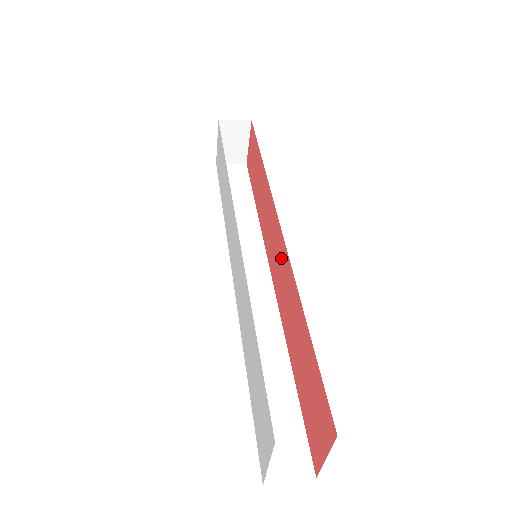
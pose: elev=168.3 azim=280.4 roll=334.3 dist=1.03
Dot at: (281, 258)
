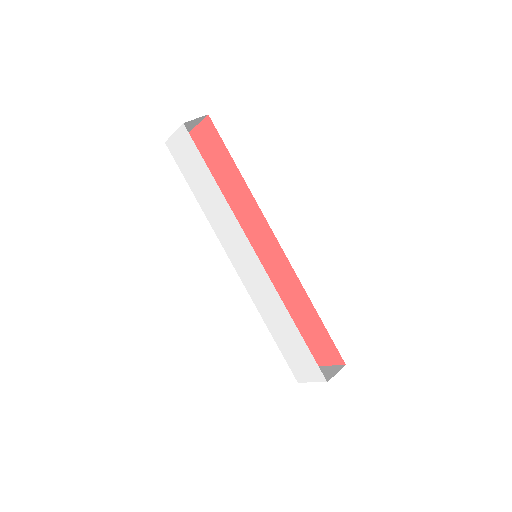
Dot at: (277, 258)
